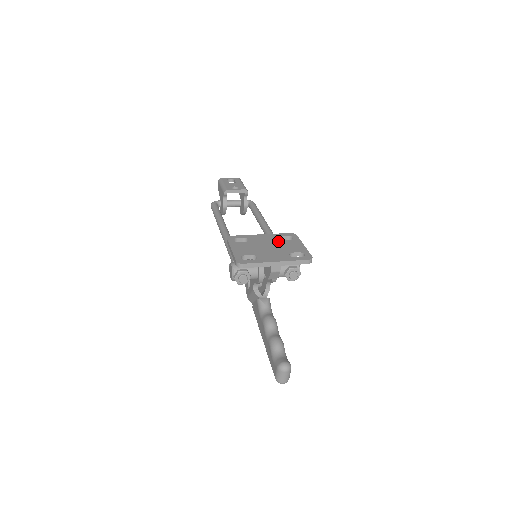
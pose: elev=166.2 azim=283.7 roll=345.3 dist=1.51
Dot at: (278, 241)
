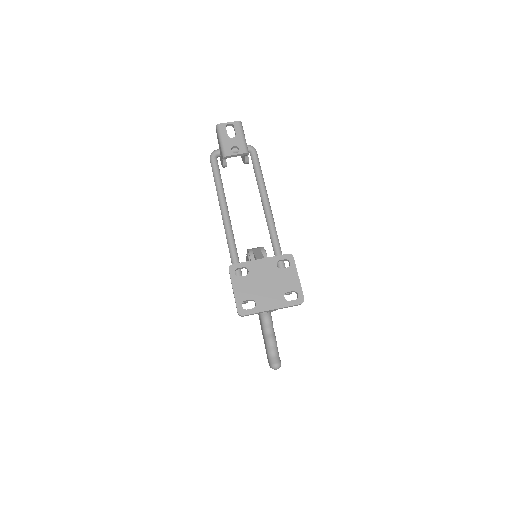
Dot at: (275, 272)
